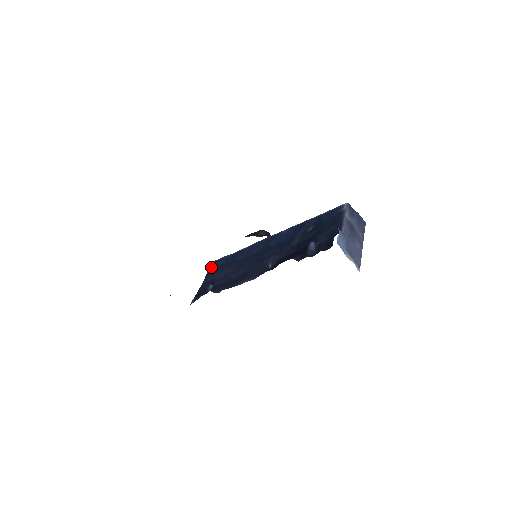
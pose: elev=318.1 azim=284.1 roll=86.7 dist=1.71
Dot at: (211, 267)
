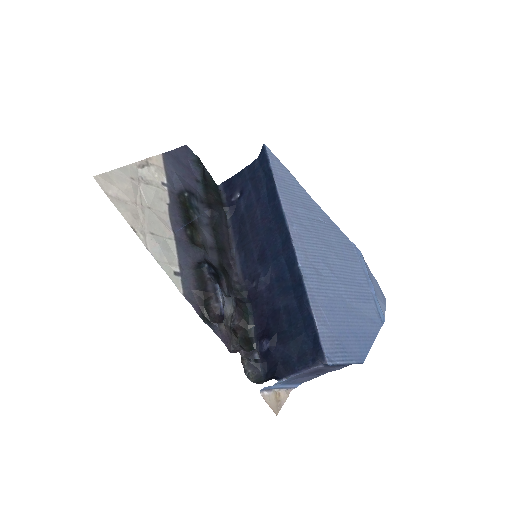
Dot at: (262, 159)
